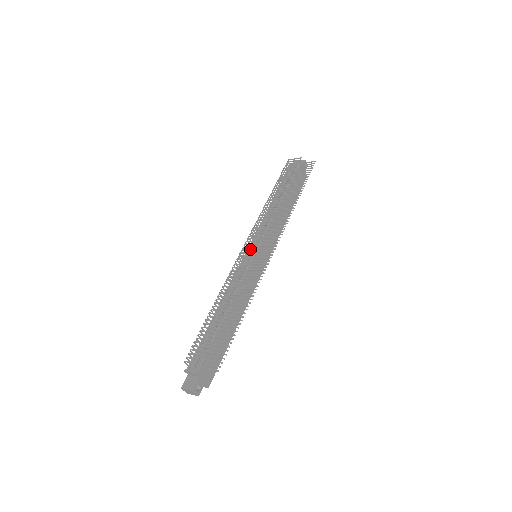
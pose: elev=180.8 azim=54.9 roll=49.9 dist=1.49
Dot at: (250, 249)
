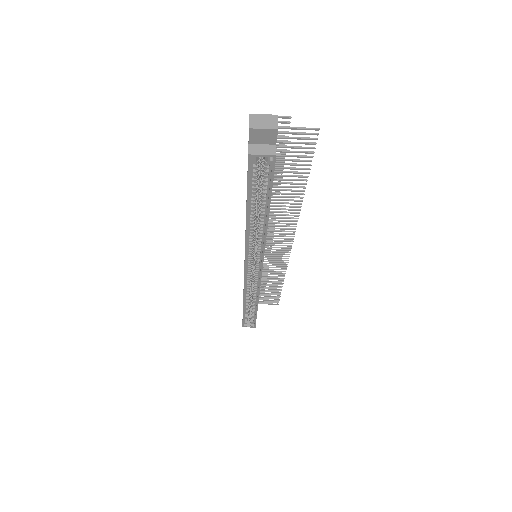
Dot at: occluded
